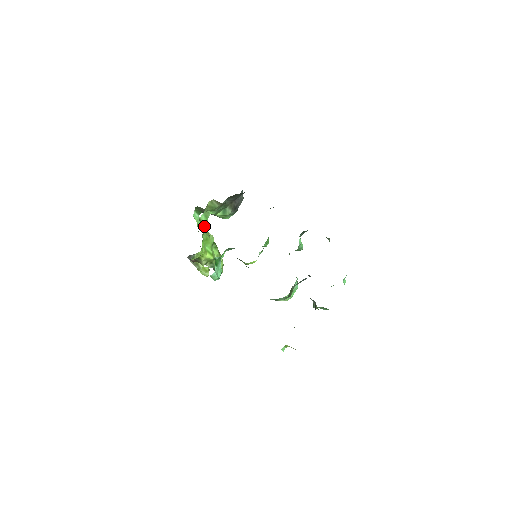
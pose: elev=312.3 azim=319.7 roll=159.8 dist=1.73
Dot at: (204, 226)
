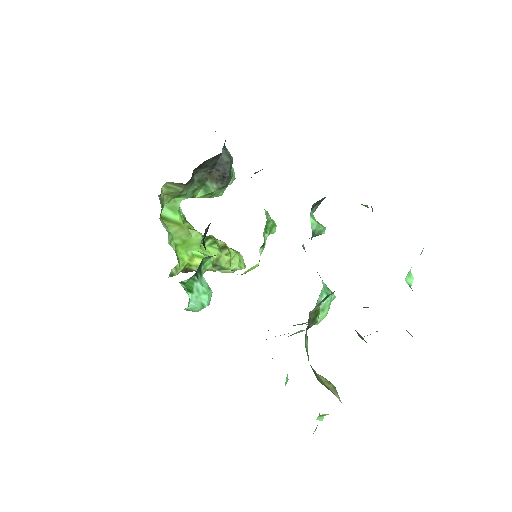
Dot at: (174, 223)
